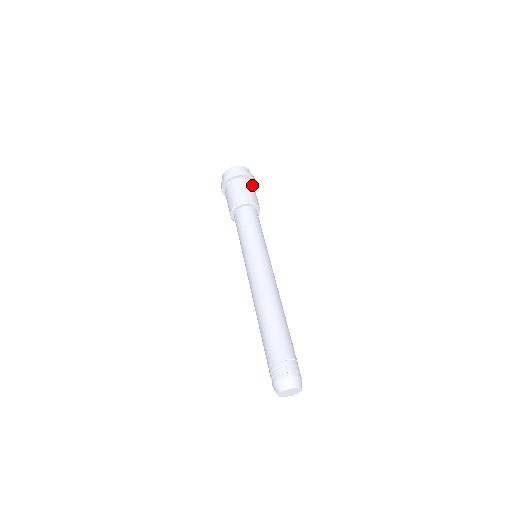
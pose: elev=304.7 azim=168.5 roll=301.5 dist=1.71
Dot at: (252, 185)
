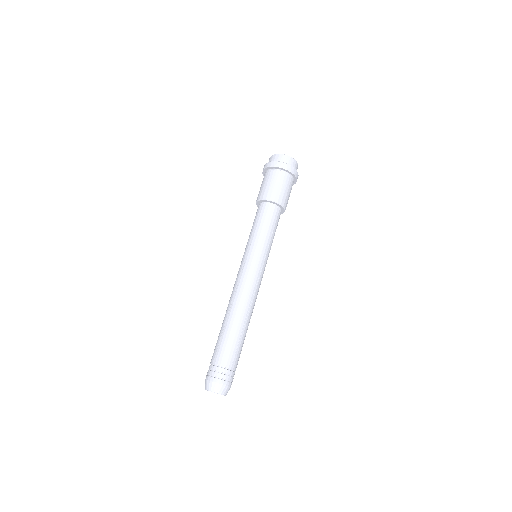
Dot at: (290, 181)
